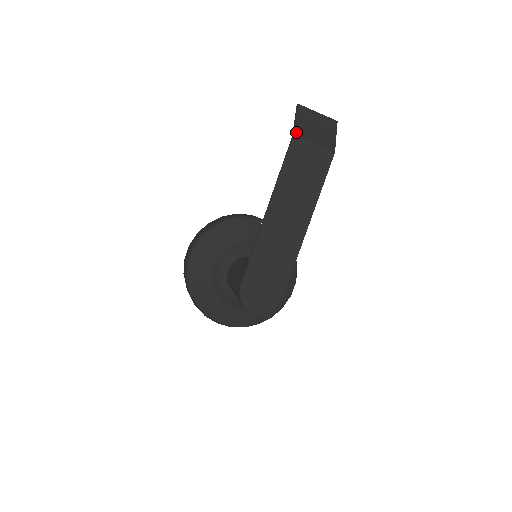
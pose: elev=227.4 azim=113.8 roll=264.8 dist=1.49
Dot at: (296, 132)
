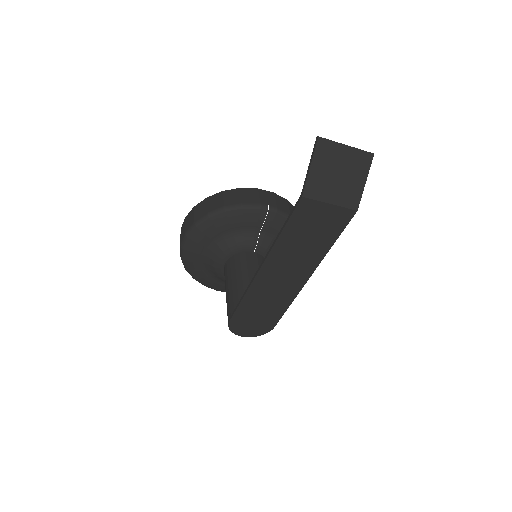
Dot at: (307, 190)
